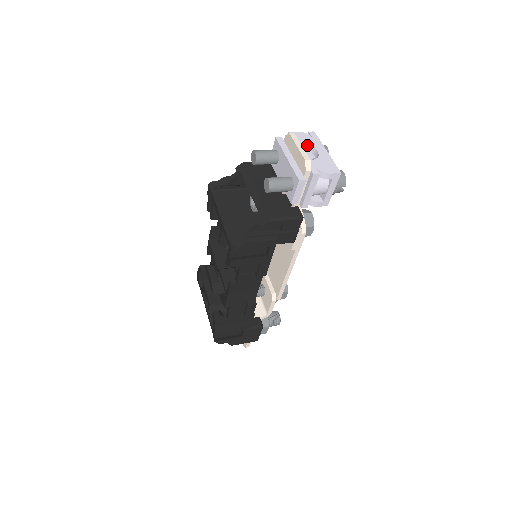
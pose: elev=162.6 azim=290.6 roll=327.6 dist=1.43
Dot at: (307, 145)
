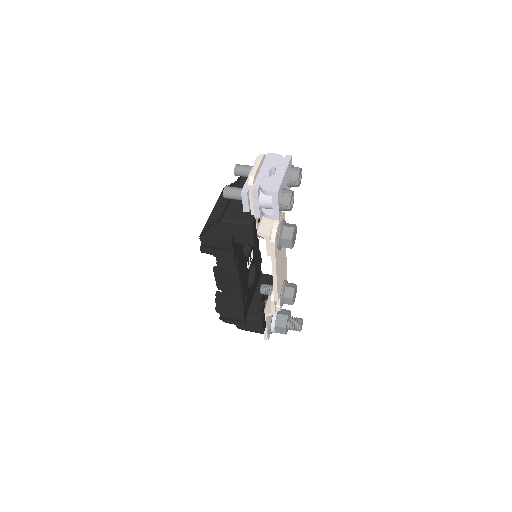
Dot at: (272, 165)
